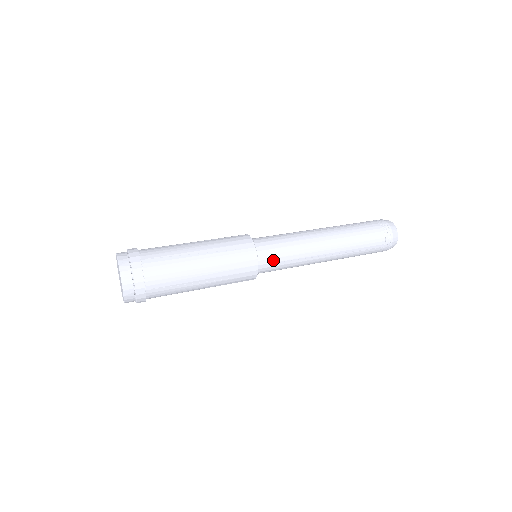
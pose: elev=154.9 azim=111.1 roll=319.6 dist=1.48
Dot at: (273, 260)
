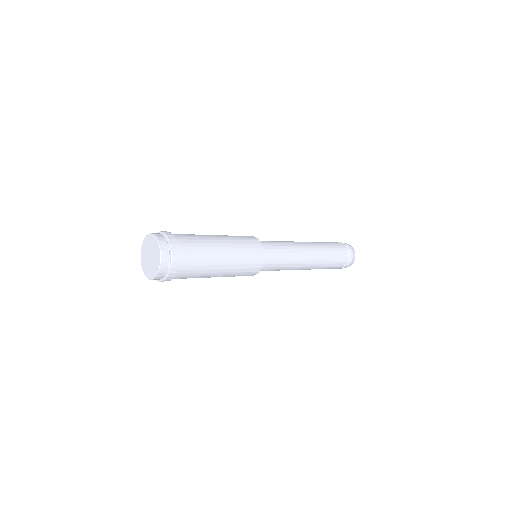
Dot at: (272, 250)
